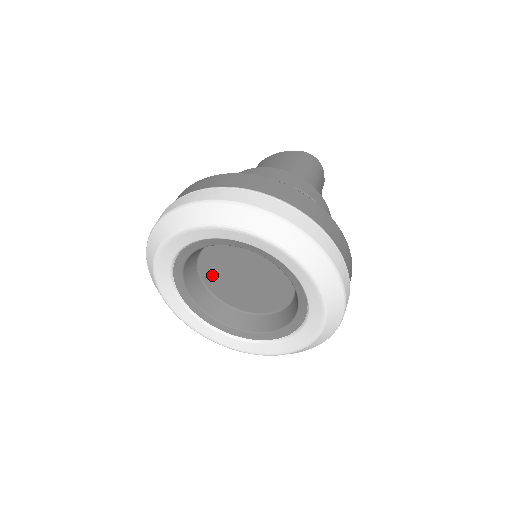
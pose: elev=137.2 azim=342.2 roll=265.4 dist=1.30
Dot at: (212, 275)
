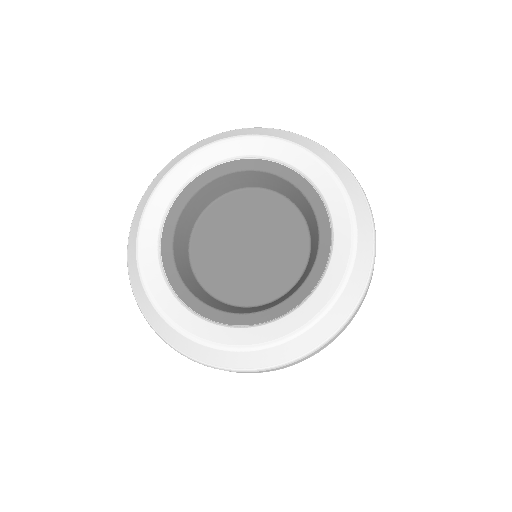
Dot at: (206, 243)
